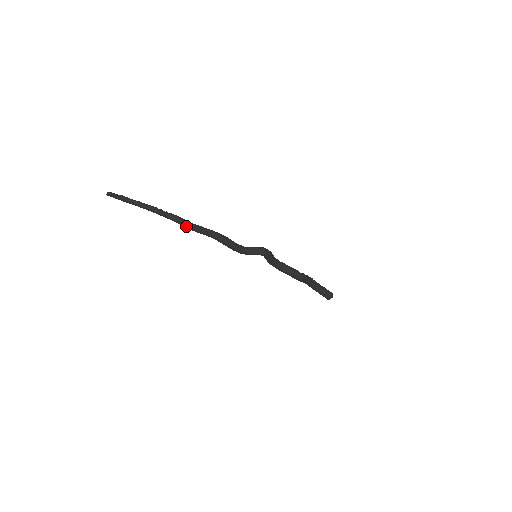
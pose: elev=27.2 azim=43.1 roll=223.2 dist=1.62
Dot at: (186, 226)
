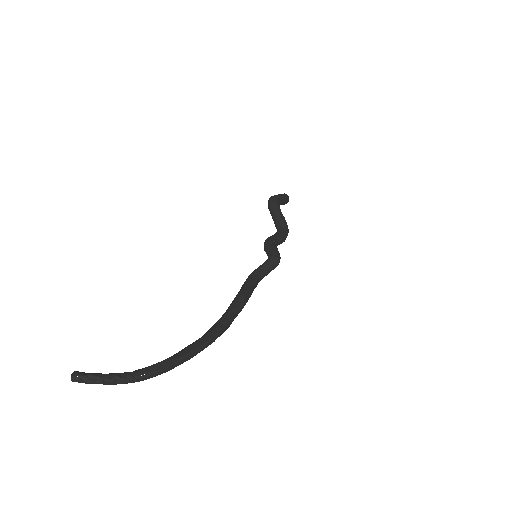
Dot at: occluded
